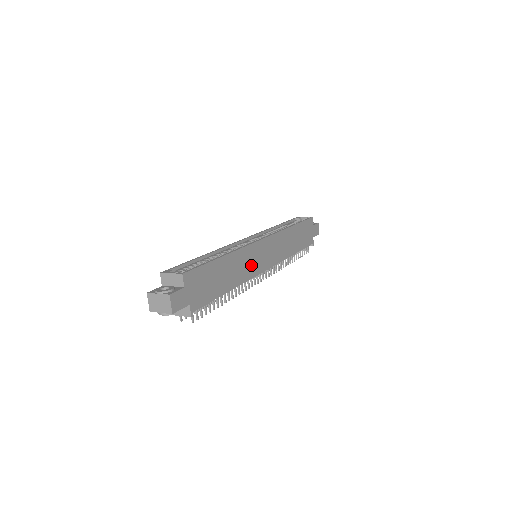
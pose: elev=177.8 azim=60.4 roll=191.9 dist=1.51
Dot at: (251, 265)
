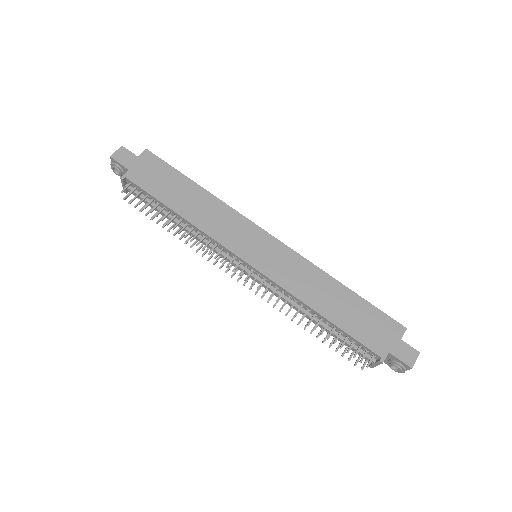
Dot at: (227, 231)
